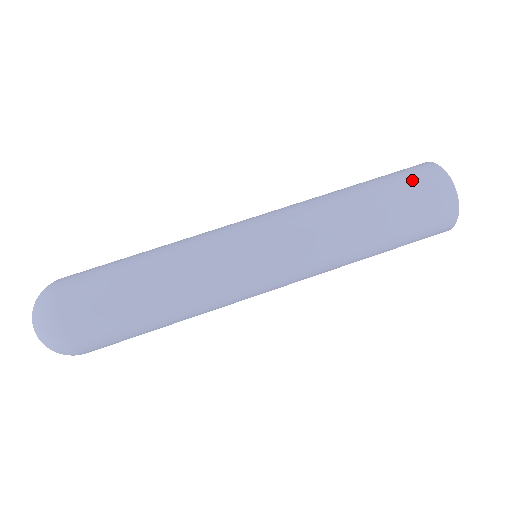
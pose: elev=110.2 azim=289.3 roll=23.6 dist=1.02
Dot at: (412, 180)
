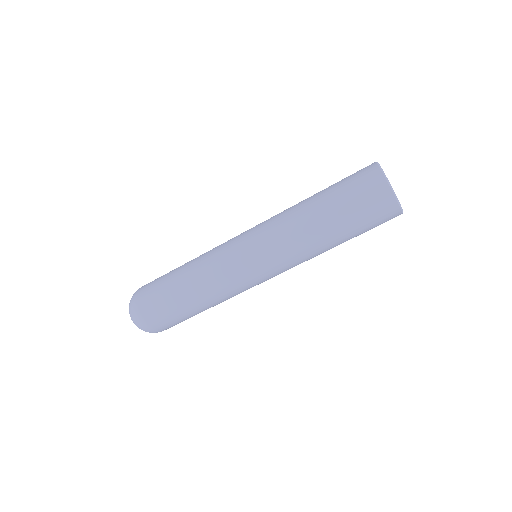
Dot at: (354, 182)
